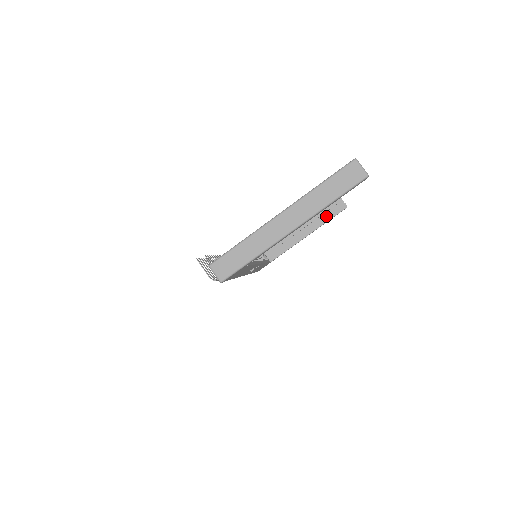
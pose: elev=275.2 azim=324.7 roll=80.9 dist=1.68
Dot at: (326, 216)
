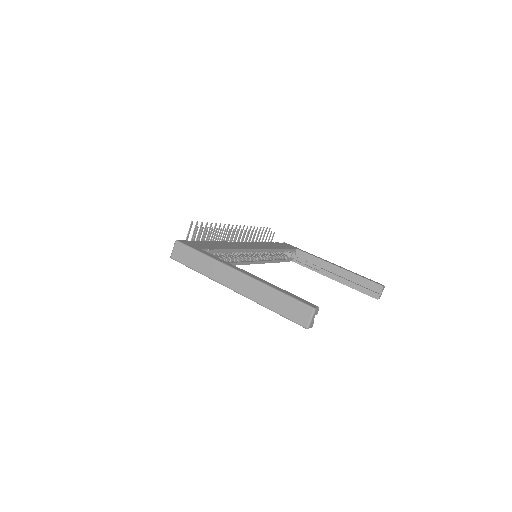
Dot at: (358, 285)
